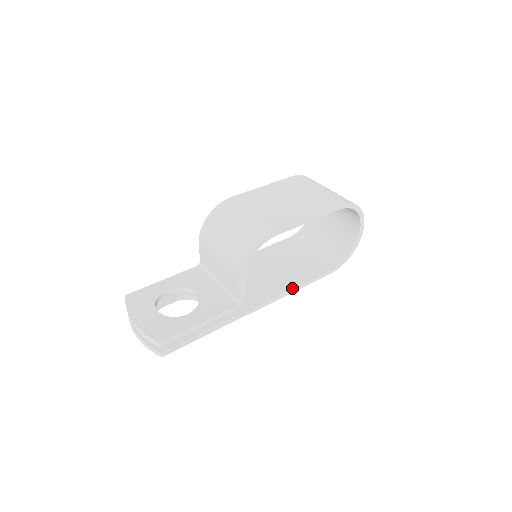
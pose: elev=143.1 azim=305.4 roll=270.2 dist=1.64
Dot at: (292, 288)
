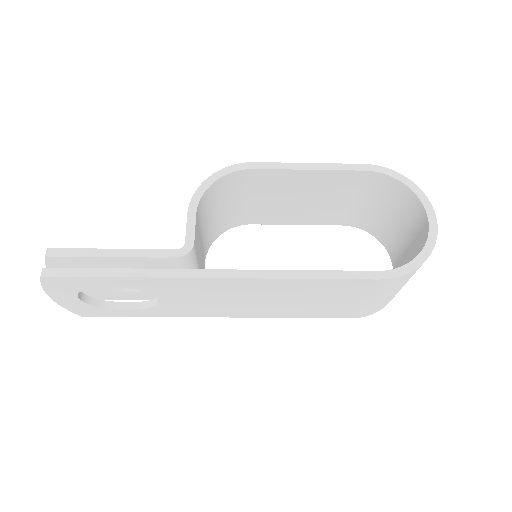
Dot at: (290, 270)
